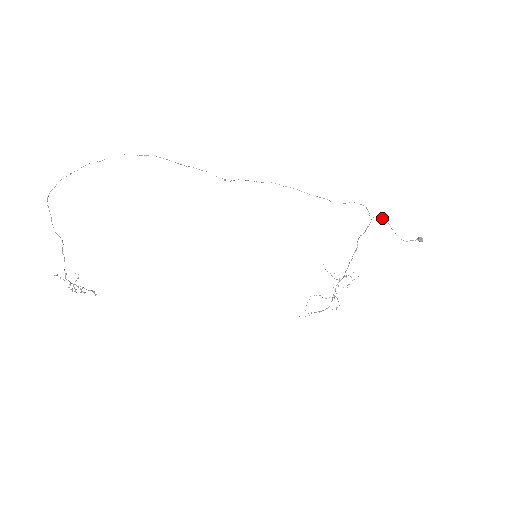
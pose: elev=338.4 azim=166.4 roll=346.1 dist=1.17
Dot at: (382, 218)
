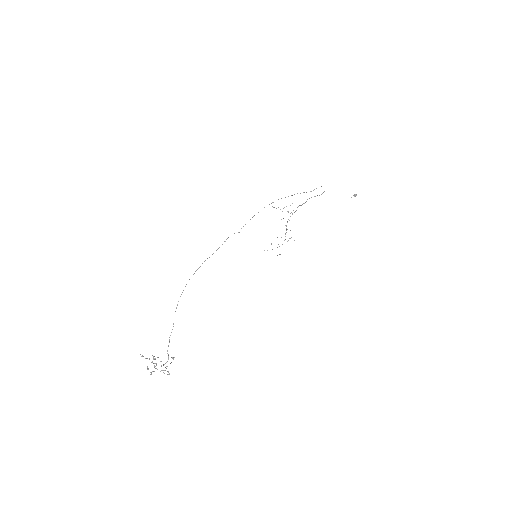
Dot at: occluded
